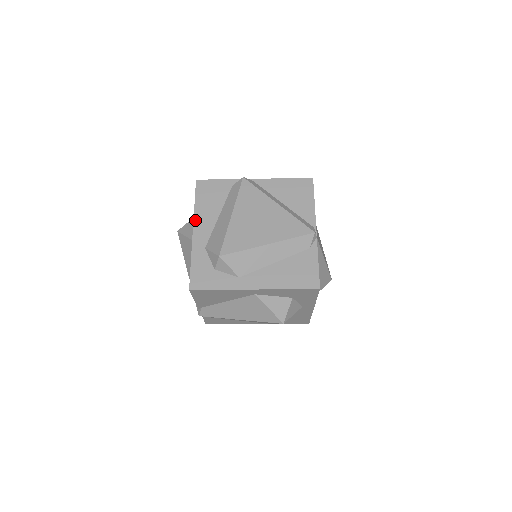
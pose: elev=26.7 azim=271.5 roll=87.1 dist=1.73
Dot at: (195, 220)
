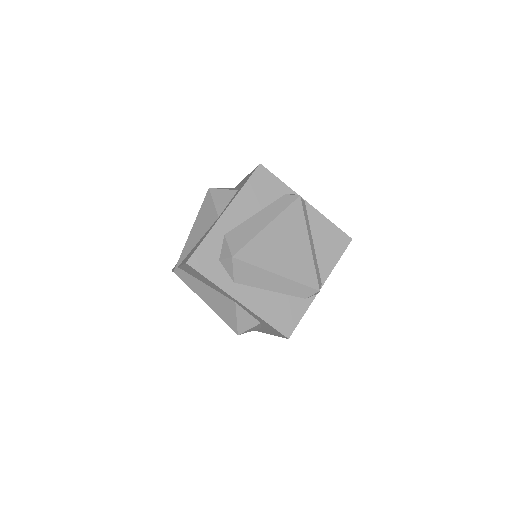
Dot at: (234, 202)
